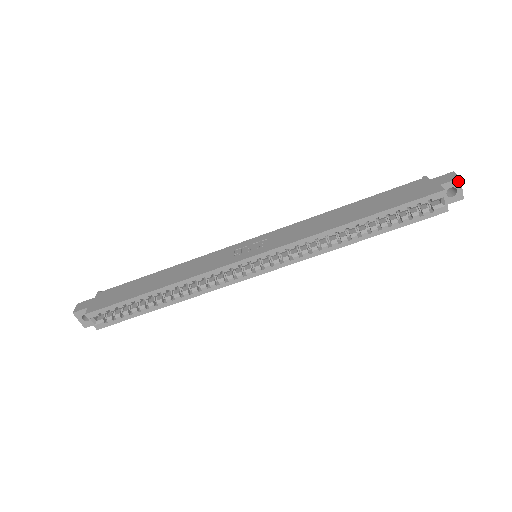
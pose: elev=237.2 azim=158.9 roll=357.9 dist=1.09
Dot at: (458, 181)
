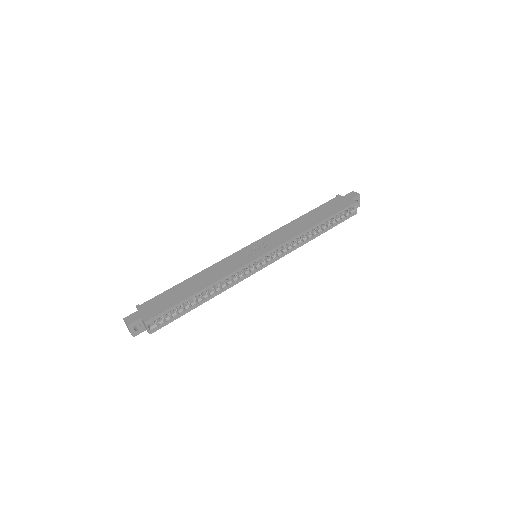
Dot at: (359, 196)
